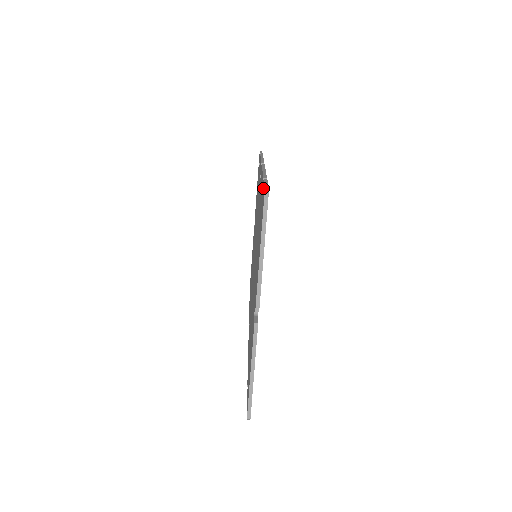
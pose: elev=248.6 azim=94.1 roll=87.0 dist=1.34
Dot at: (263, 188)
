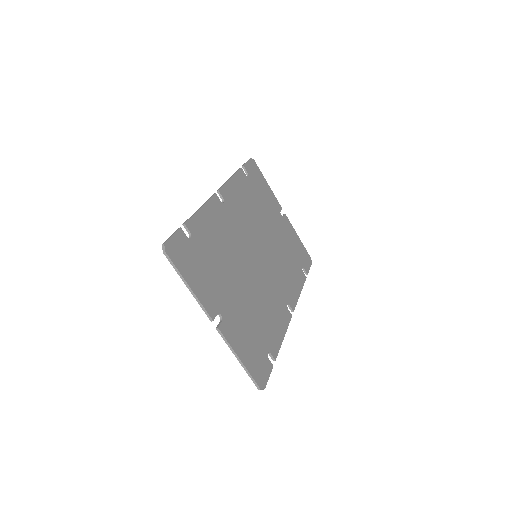
Dot at: (174, 238)
